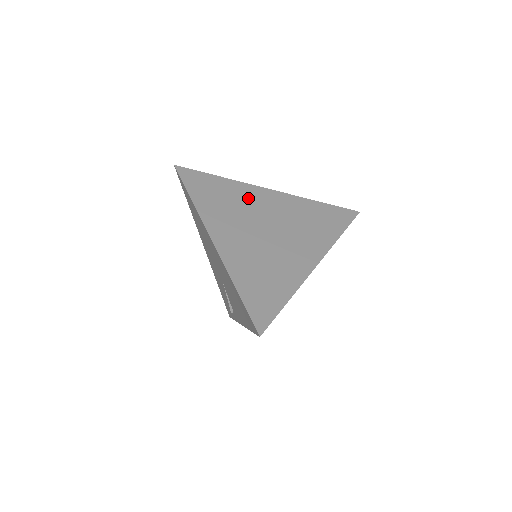
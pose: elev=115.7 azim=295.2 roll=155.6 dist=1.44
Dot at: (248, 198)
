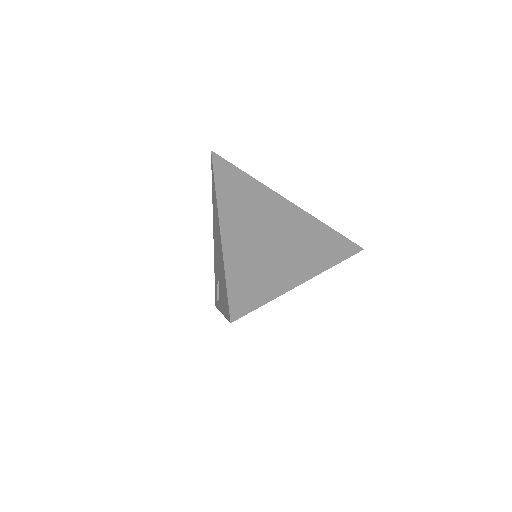
Dot at: (266, 201)
